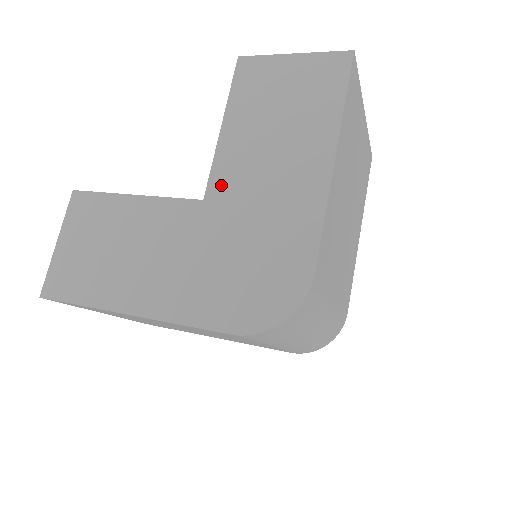
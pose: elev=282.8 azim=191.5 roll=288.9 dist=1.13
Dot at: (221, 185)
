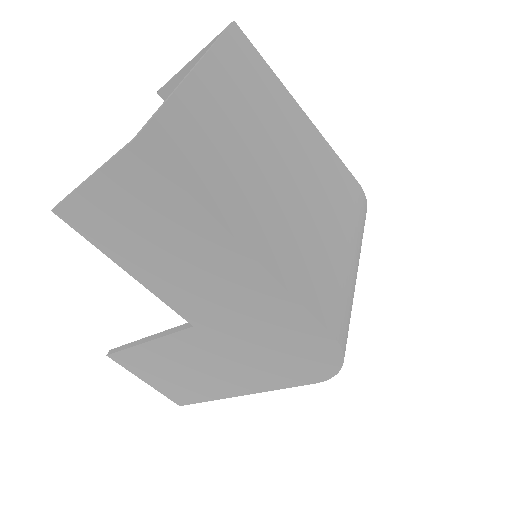
Dot at: (191, 313)
